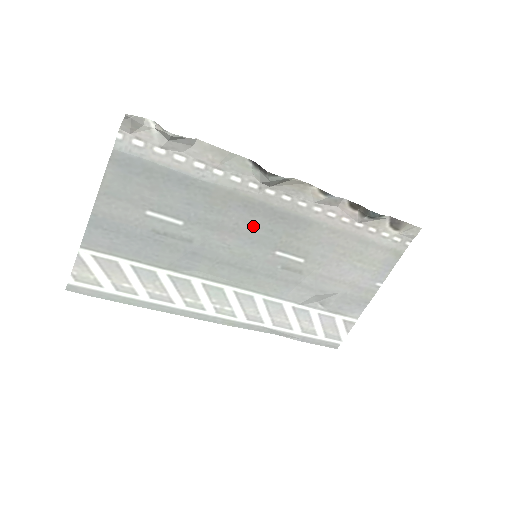
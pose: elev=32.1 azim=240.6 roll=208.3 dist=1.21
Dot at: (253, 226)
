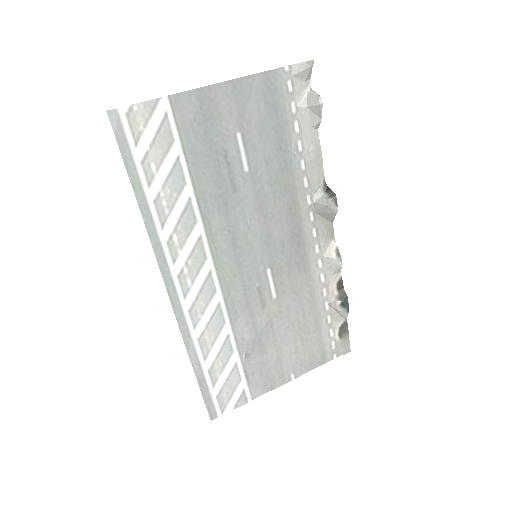
Dot at: (279, 229)
